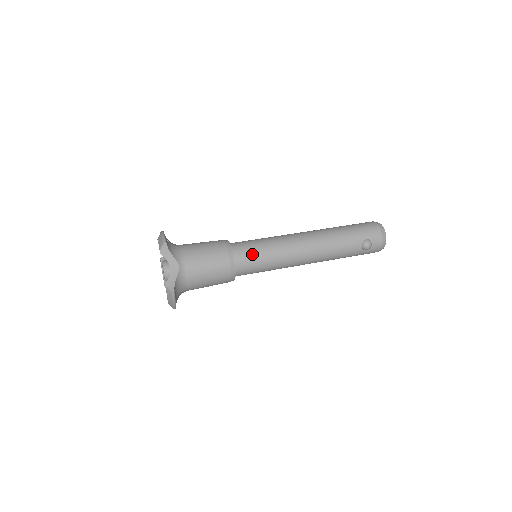
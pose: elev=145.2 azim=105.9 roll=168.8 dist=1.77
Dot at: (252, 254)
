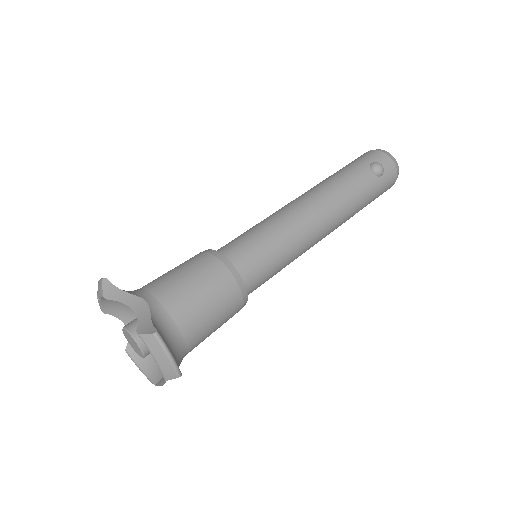
Dot at: (246, 242)
